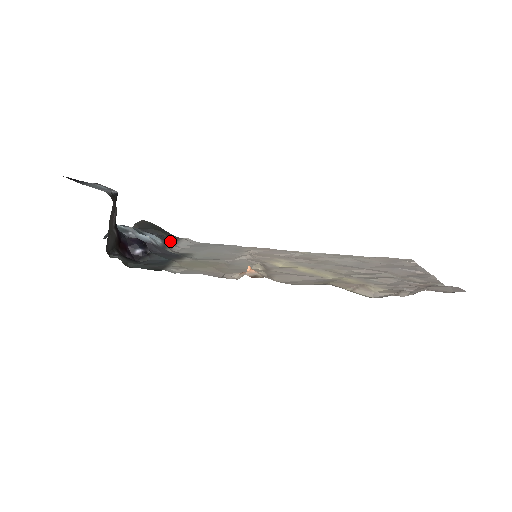
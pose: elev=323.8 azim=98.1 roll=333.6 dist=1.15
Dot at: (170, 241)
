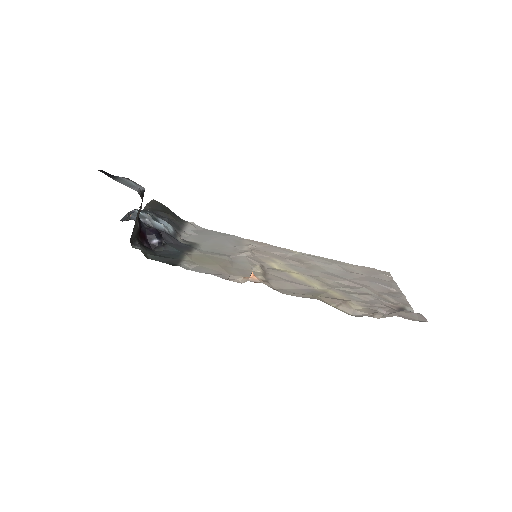
Dot at: (178, 226)
